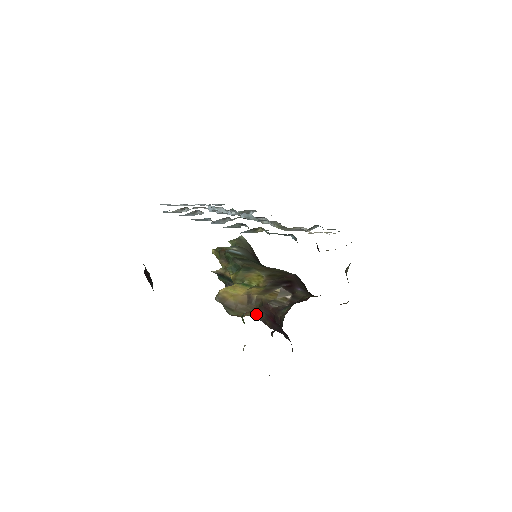
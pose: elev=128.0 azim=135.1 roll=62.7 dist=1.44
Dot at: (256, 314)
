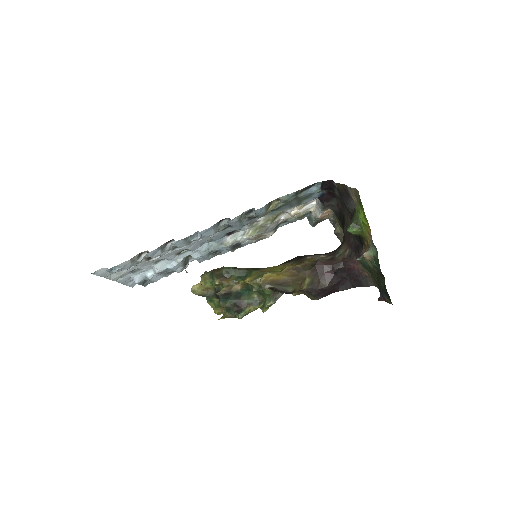
Dot at: (310, 280)
